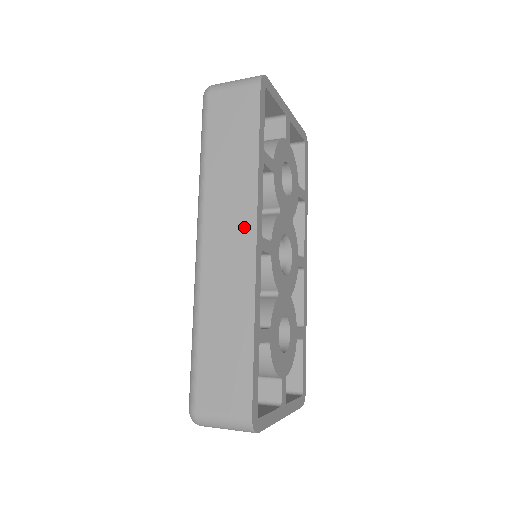
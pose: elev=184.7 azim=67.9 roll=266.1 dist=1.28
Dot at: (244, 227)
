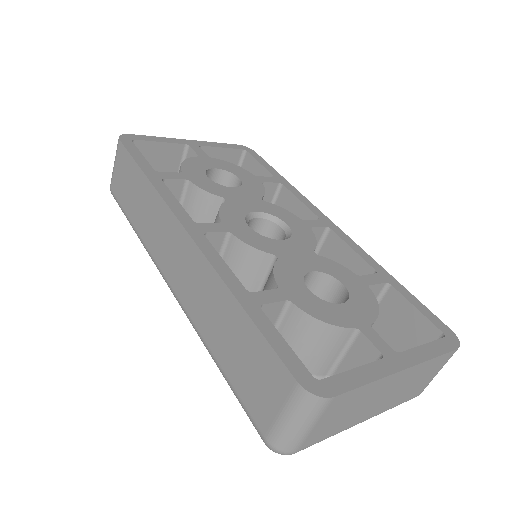
Dot at: (173, 232)
